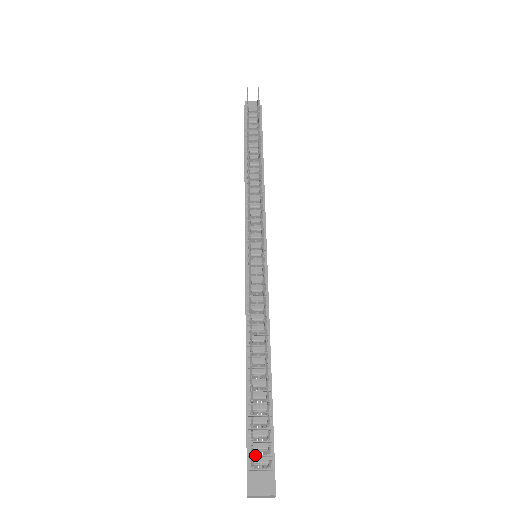
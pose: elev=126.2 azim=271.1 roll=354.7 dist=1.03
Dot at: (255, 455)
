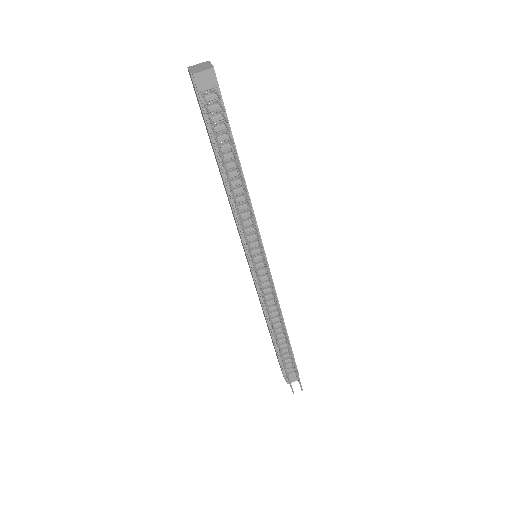
Dot at: (287, 370)
